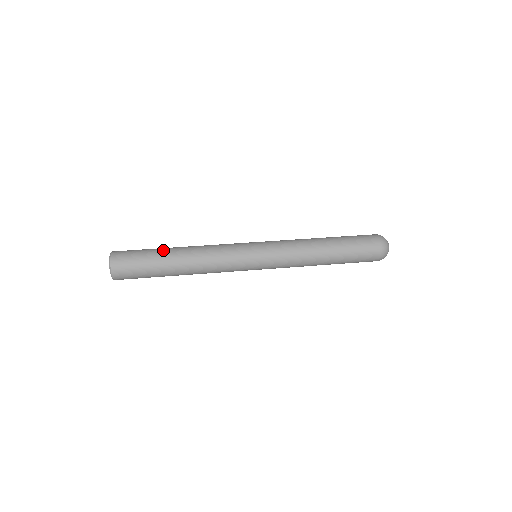
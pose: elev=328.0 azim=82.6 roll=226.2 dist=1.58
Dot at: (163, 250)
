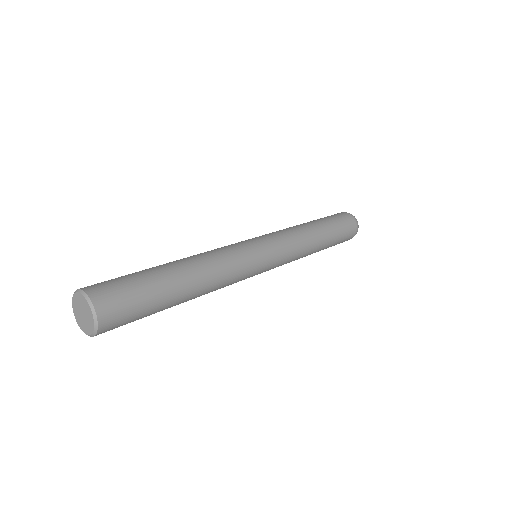
Dot at: (155, 267)
